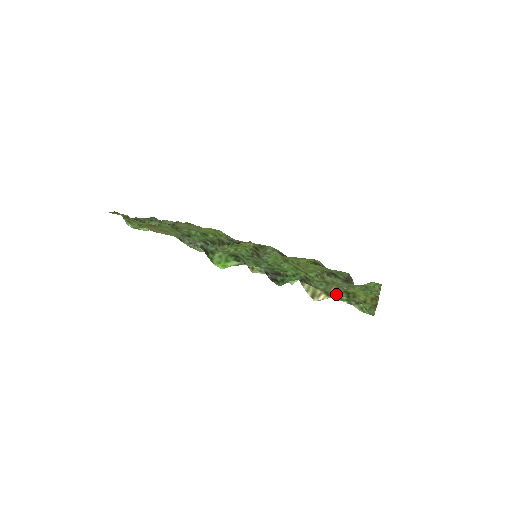
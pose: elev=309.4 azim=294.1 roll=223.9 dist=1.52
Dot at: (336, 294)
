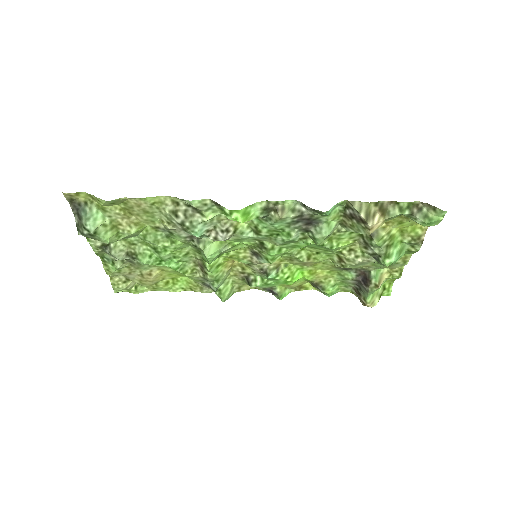
Dot at: (393, 204)
